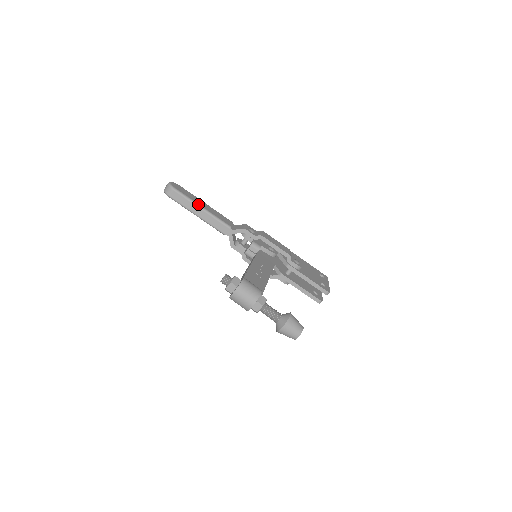
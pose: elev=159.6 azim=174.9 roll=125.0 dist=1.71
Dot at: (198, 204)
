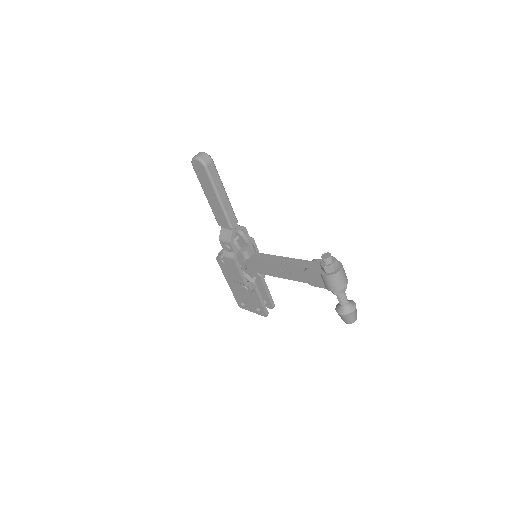
Dot at: occluded
